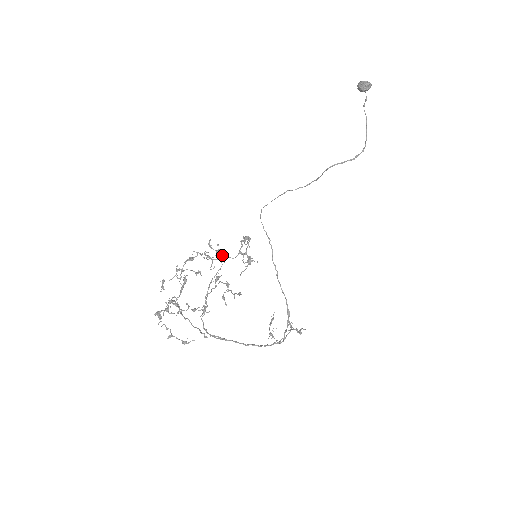
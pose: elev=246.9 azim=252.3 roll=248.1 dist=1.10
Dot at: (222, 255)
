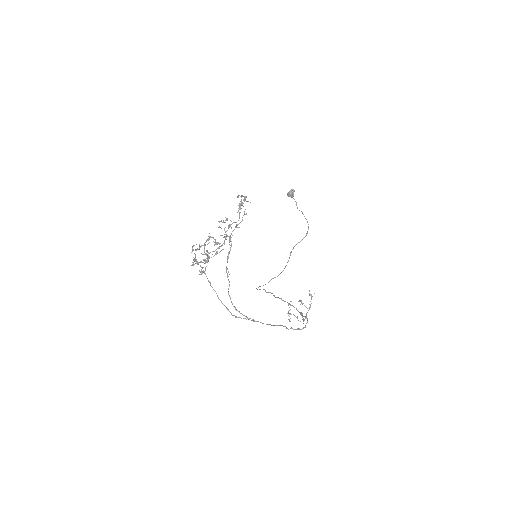
Dot at: (229, 227)
